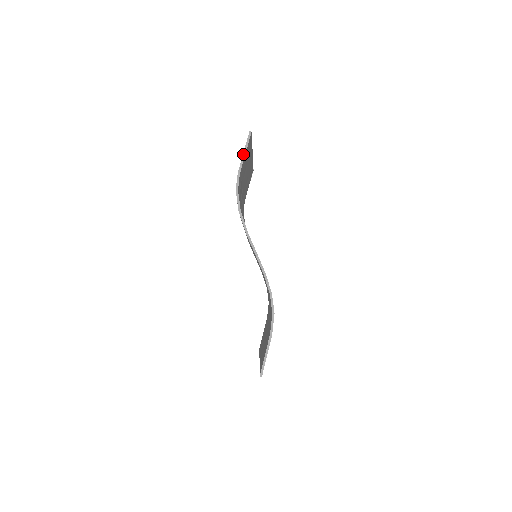
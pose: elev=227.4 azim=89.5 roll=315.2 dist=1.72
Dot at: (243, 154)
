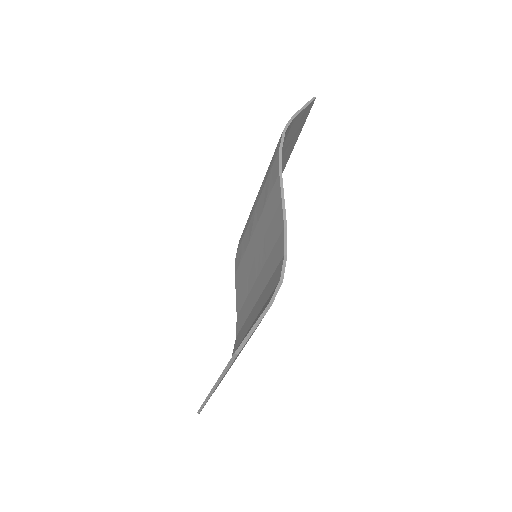
Dot at: (302, 108)
